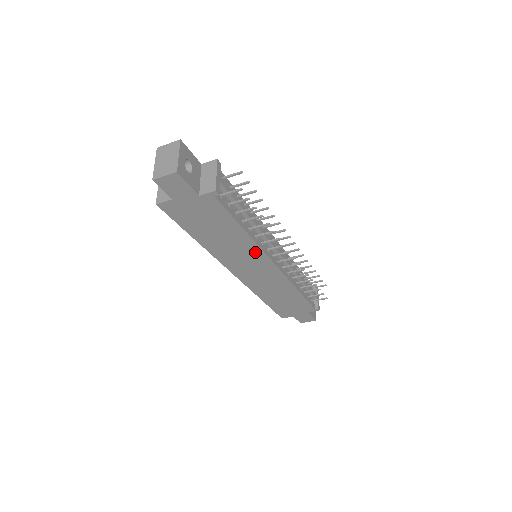
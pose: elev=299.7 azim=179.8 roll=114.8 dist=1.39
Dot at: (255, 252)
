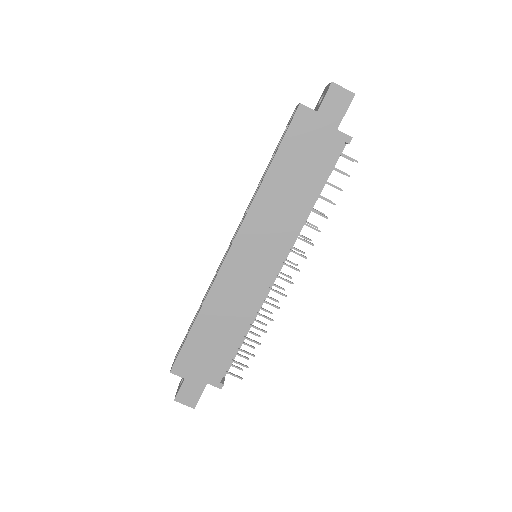
Dot at: (286, 235)
